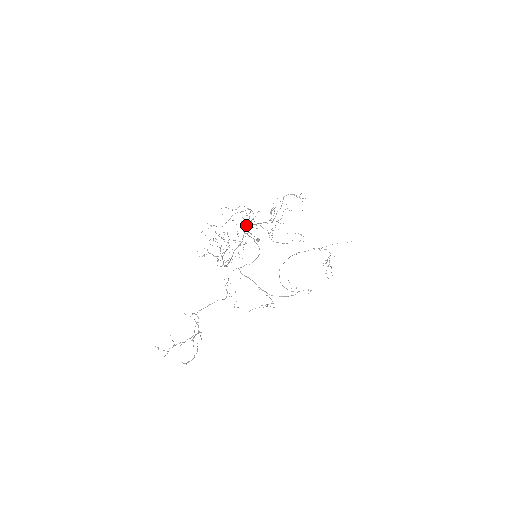
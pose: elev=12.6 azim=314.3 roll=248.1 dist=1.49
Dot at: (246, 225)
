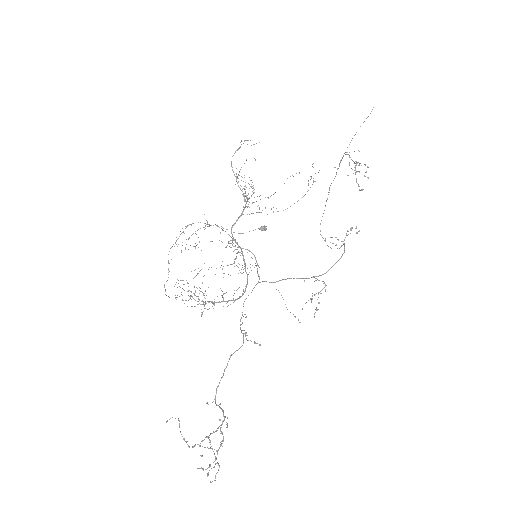
Dot at: occluded
